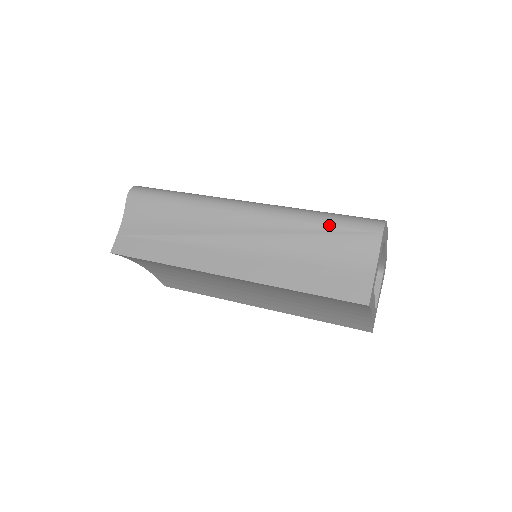
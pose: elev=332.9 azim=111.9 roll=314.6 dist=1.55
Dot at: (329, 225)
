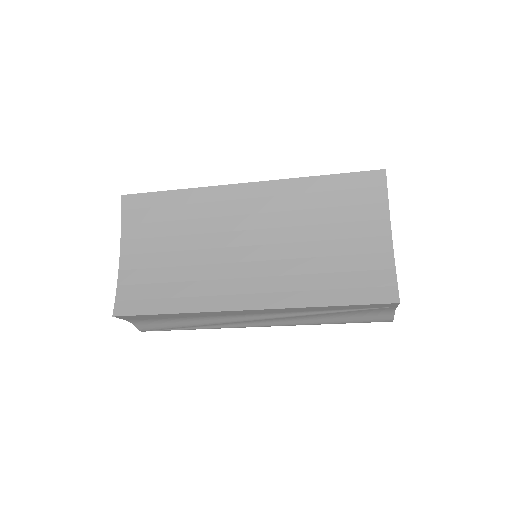
Dot at: occluded
